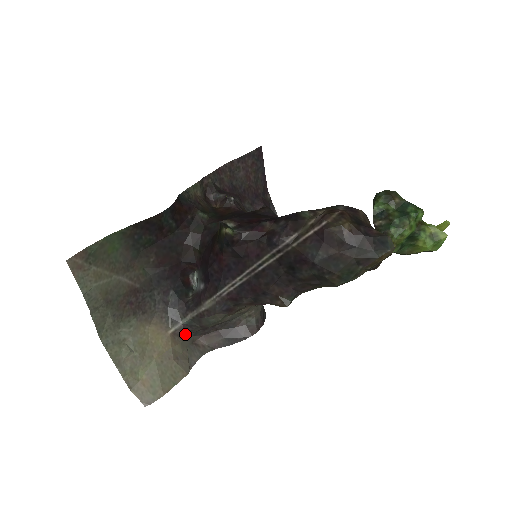
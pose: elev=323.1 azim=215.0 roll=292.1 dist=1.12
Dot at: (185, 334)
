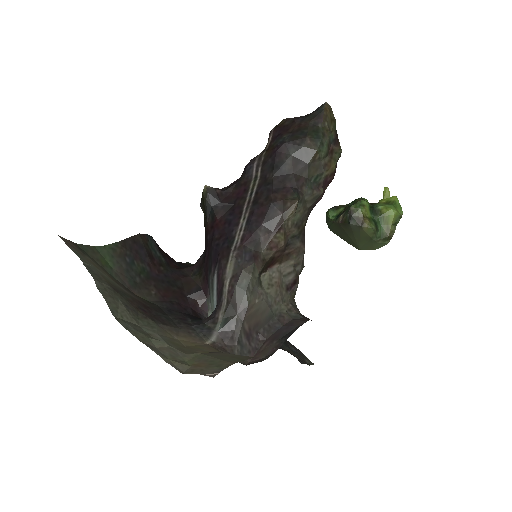
Dot at: (228, 348)
